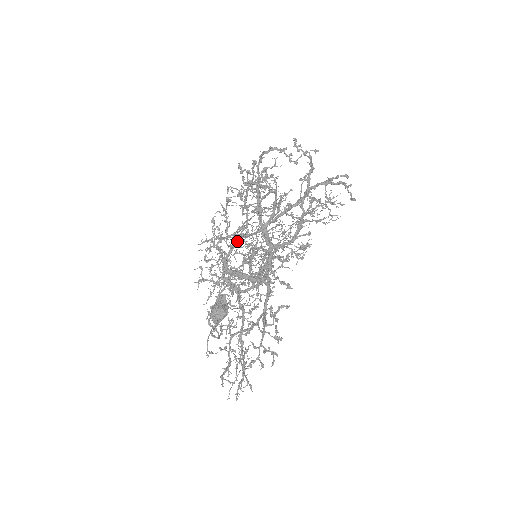
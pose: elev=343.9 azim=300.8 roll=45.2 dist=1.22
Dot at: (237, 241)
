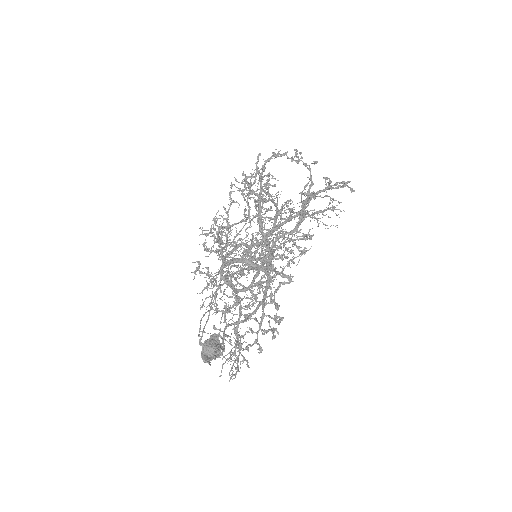
Dot at: (237, 246)
